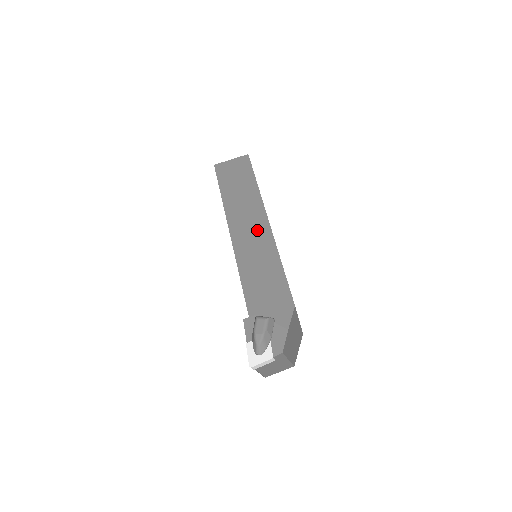
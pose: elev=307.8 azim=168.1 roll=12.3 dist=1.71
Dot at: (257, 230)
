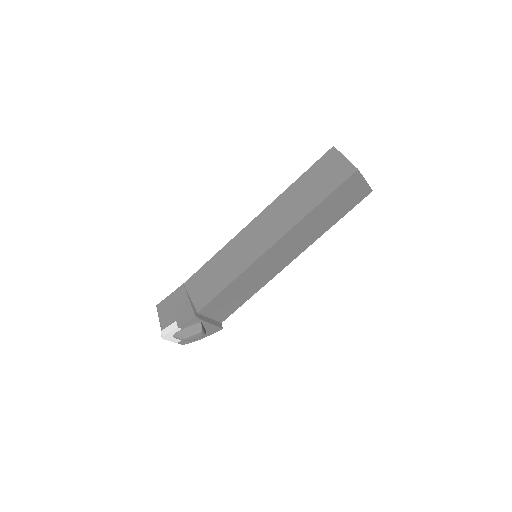
Dot at: (281, 261)
